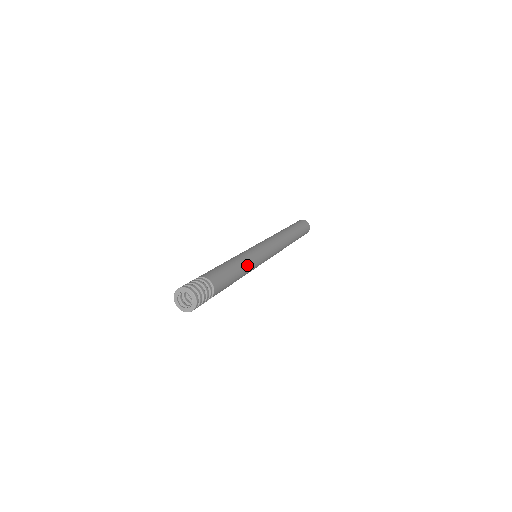
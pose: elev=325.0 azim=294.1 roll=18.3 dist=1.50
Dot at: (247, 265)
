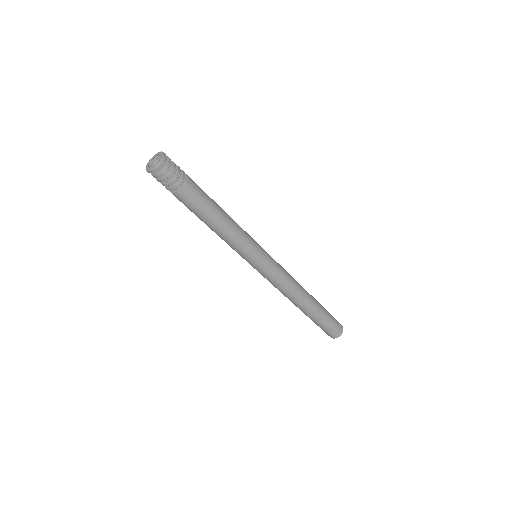
Dot at: (237, 226)
